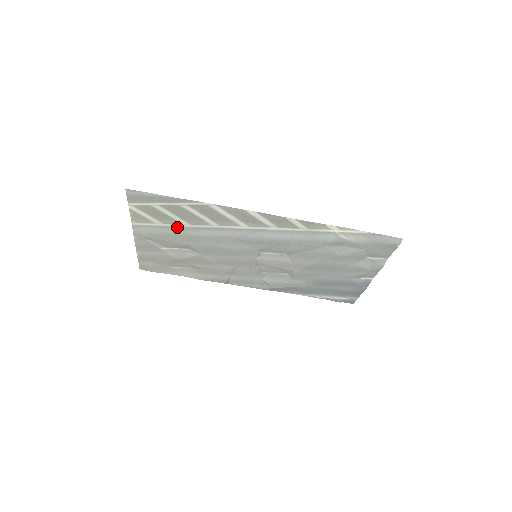
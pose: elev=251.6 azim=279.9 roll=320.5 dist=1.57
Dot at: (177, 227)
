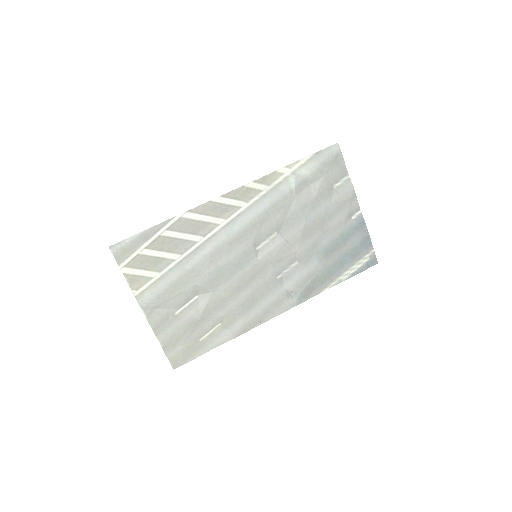
Dot at: (173, 268)
